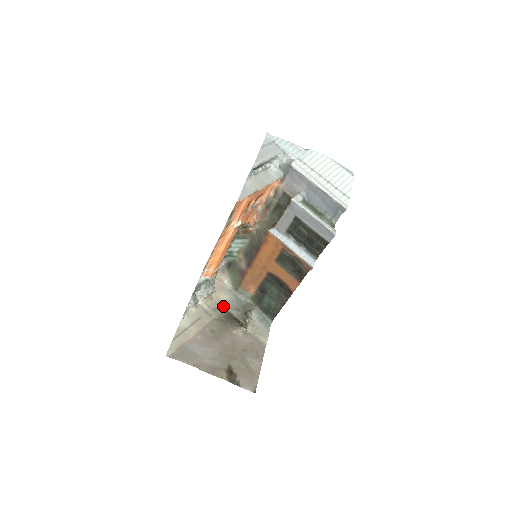
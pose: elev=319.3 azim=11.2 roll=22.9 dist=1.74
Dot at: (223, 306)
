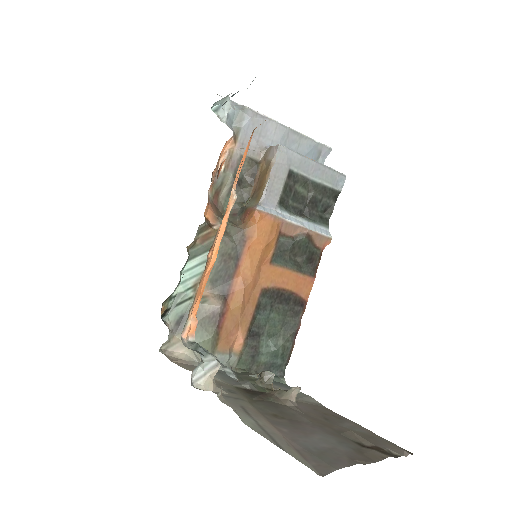
Dot at: (229, 385)
